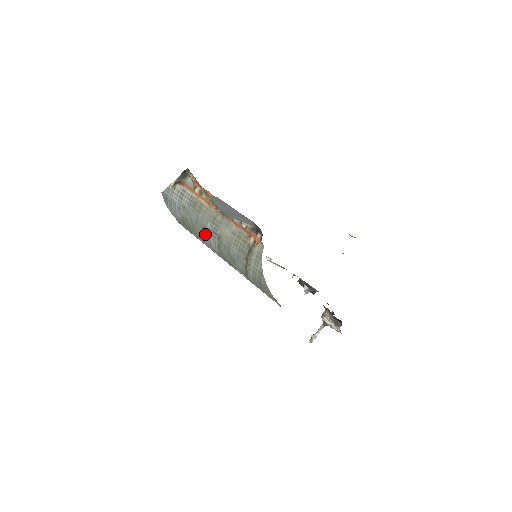
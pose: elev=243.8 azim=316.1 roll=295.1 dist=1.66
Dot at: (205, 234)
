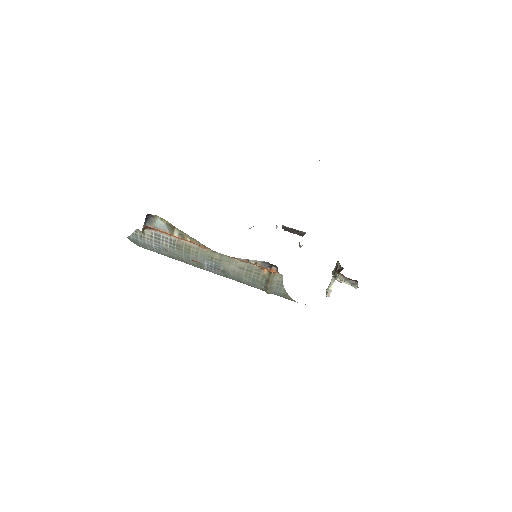
Dot at: (203, 268)
